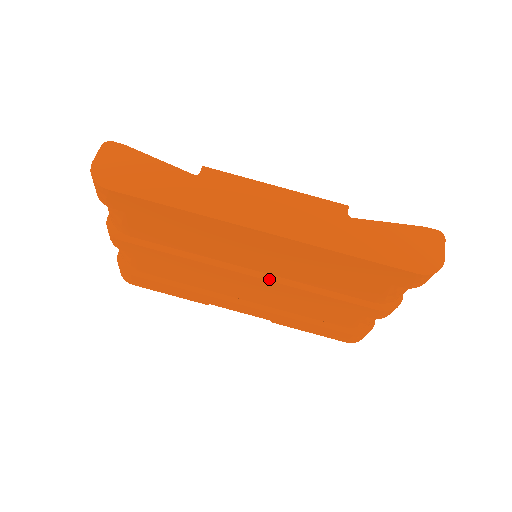
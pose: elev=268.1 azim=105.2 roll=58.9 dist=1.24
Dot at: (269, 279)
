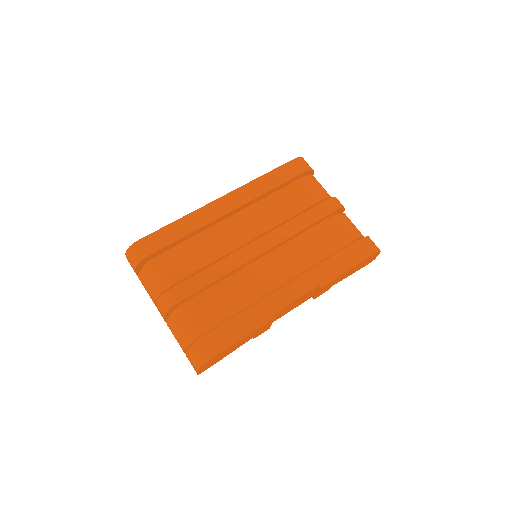
Dot at: (264, 236)
